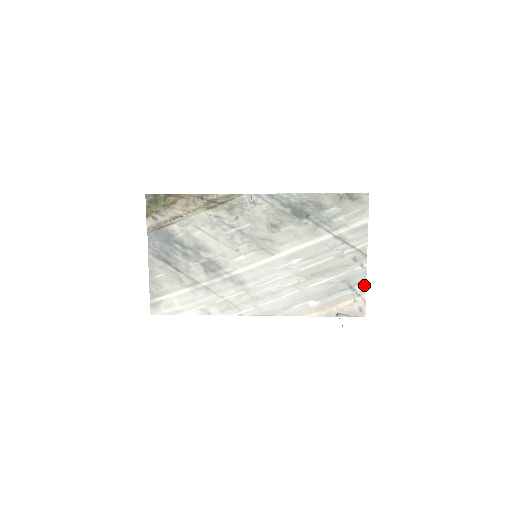
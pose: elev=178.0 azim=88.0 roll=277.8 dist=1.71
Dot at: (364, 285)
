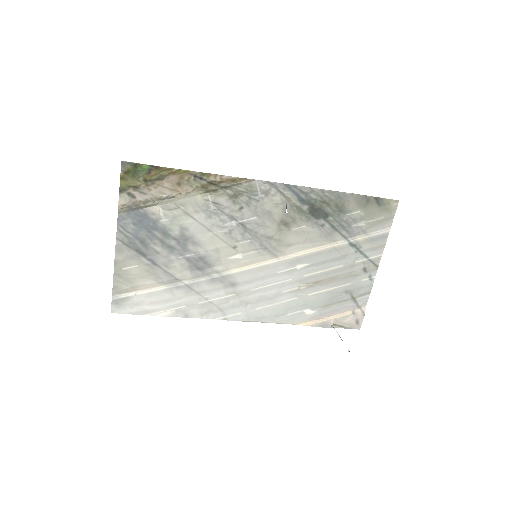
Dot at: (367, 297)
